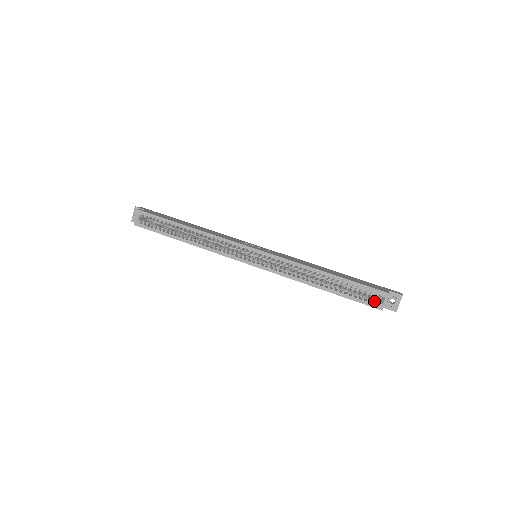
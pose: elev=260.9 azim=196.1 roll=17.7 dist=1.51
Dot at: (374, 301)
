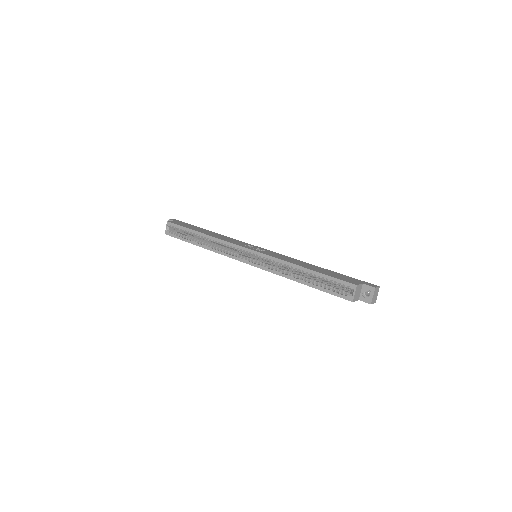
Dot at: occluded
